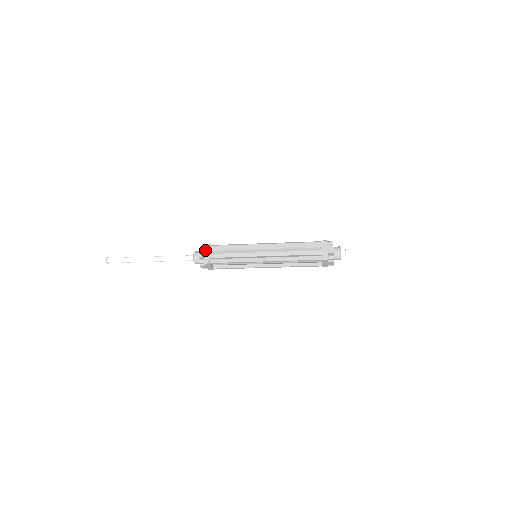
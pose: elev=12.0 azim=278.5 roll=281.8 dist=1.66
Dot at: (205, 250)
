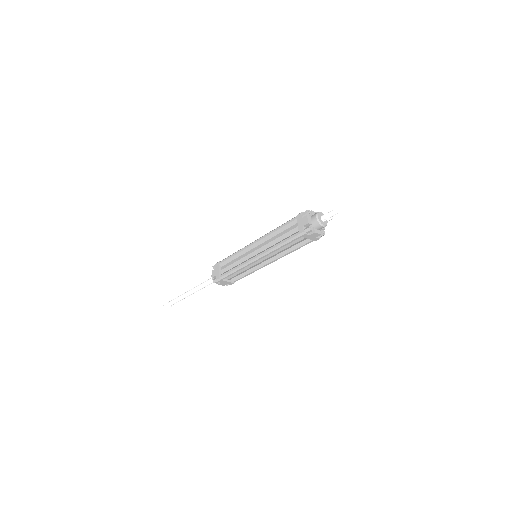
Dot at: (215, 269)
